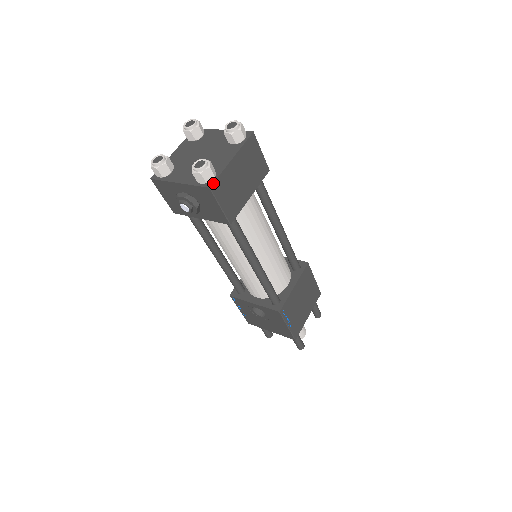
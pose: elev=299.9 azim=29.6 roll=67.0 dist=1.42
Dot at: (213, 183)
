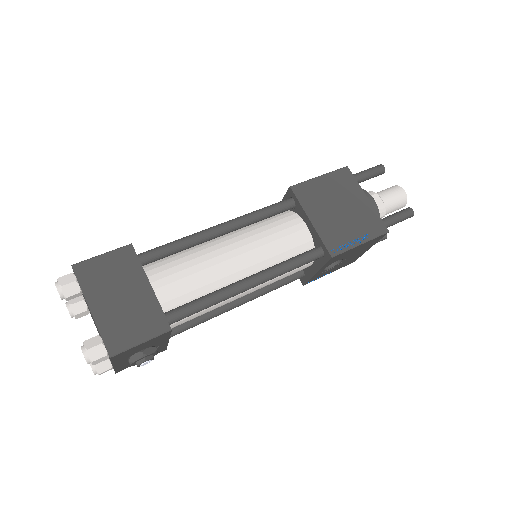
Dot at: (107, 350)
